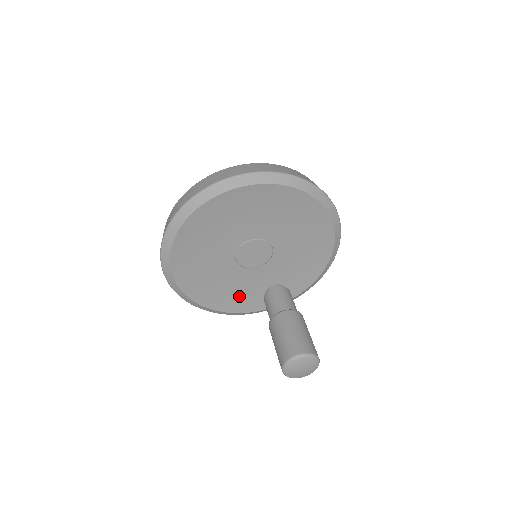
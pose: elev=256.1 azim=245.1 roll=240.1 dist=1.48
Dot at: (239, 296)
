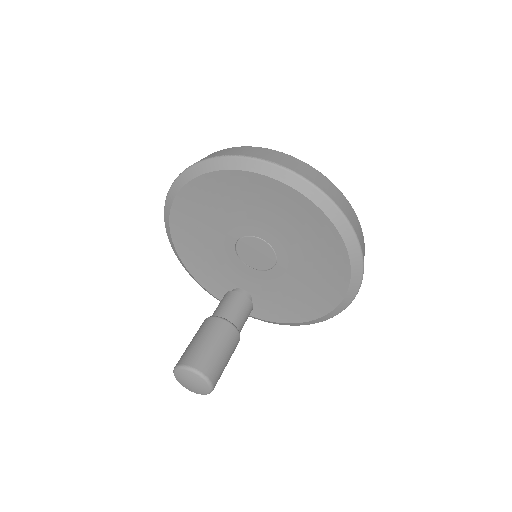
Dot at: (210, 269)
